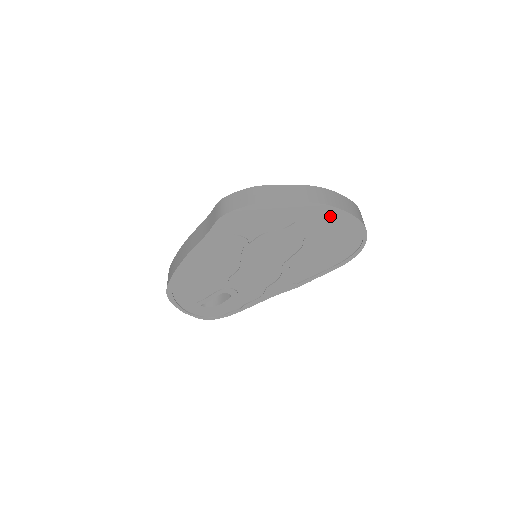
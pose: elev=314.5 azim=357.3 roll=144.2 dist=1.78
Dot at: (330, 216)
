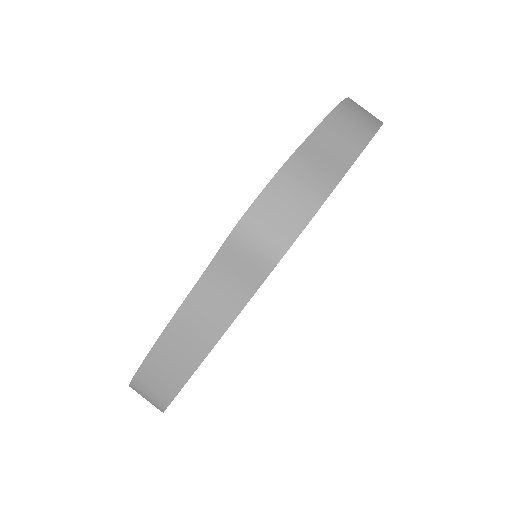
Dot at: occluded
